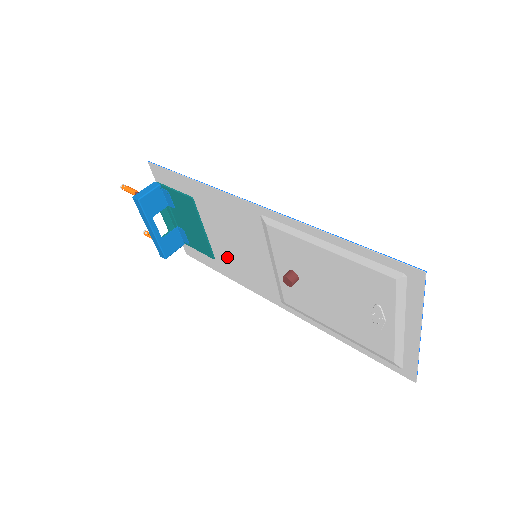
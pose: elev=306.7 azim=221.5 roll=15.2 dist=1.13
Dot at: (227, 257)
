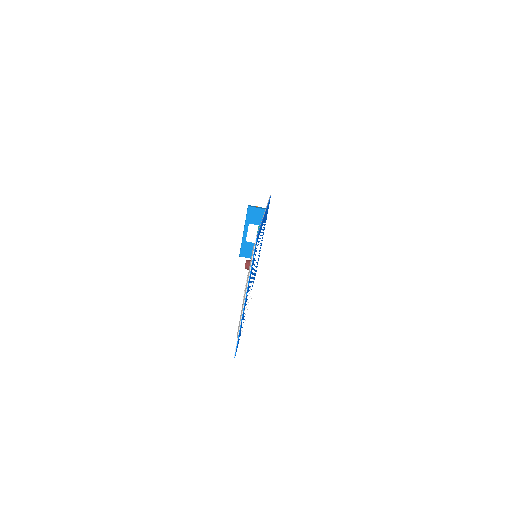
Dot at: occluded
